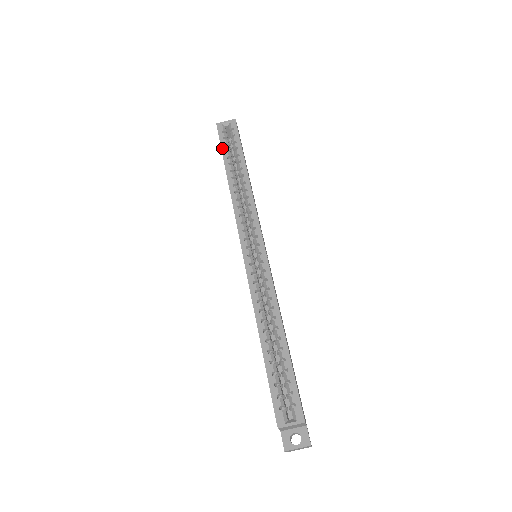
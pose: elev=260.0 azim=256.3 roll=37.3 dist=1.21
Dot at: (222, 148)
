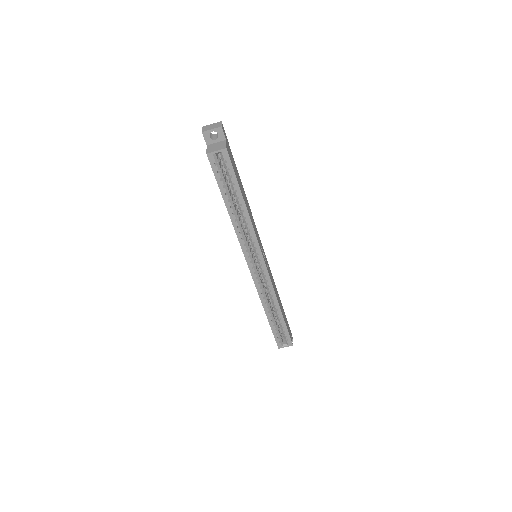
Dot at: (218, 184)
